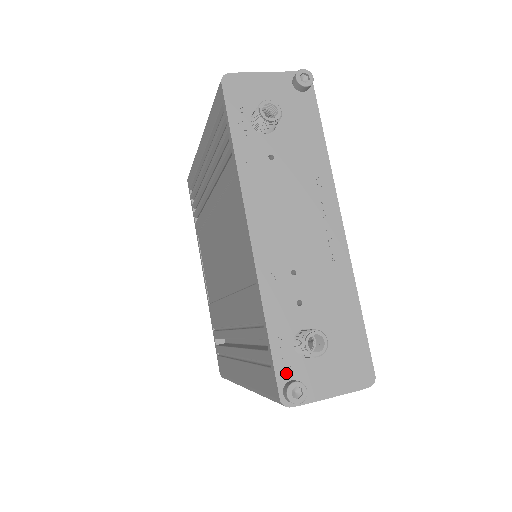
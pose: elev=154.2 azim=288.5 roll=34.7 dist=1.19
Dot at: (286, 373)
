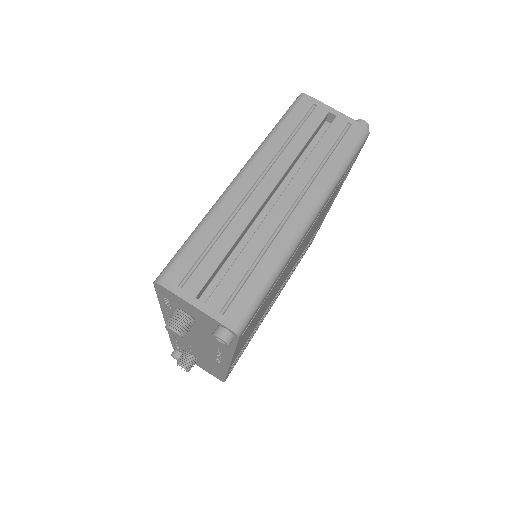
Dot at: (177, 349)
